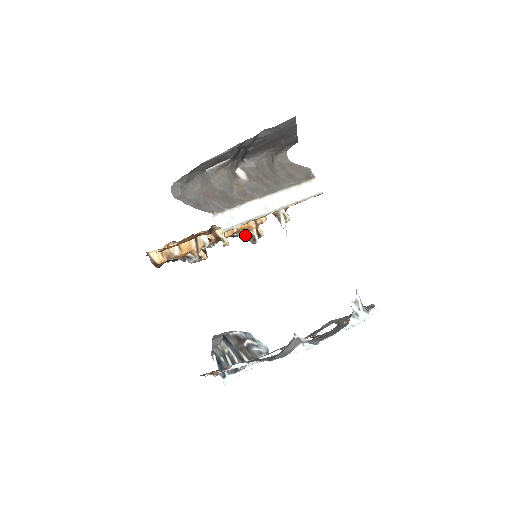
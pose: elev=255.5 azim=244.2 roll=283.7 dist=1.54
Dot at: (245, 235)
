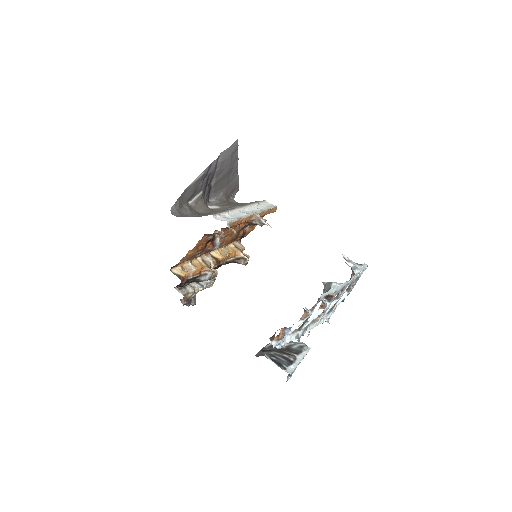
Dot at: (236, 260)
